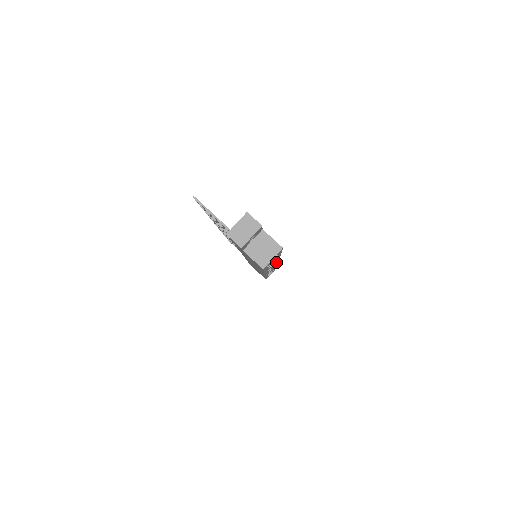
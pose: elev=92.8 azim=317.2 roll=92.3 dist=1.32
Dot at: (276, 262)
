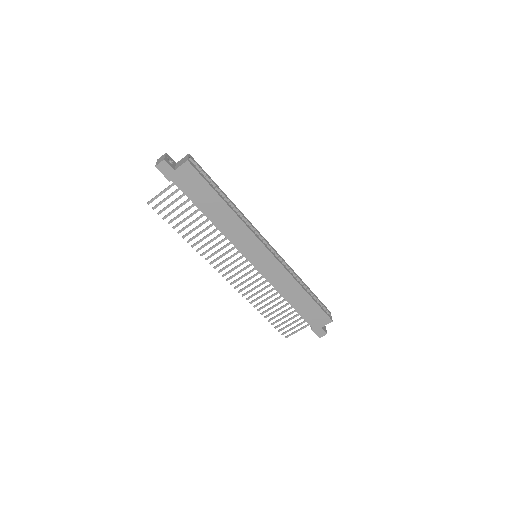
Dot at: (253, 227)
